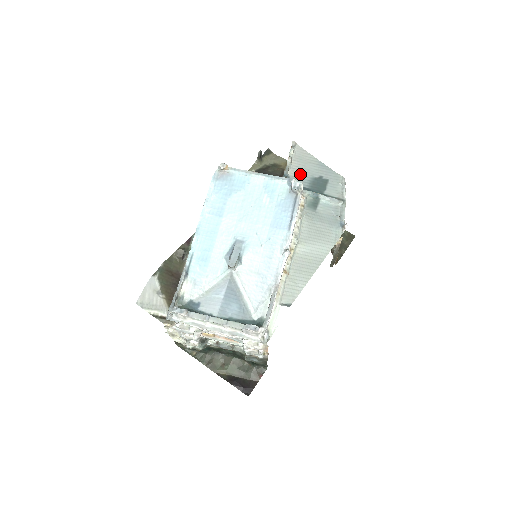
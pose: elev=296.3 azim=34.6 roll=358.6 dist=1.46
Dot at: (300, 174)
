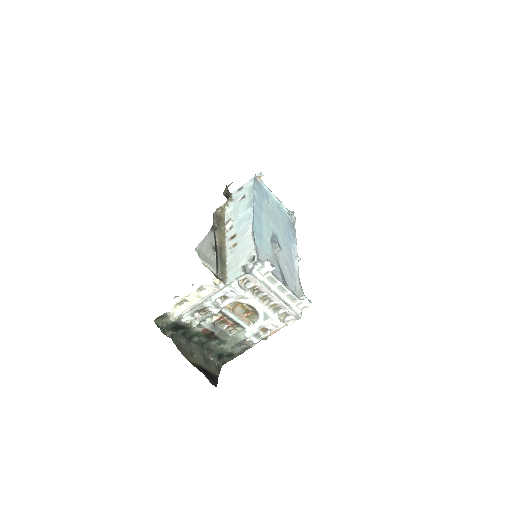
Dot at: occluded
